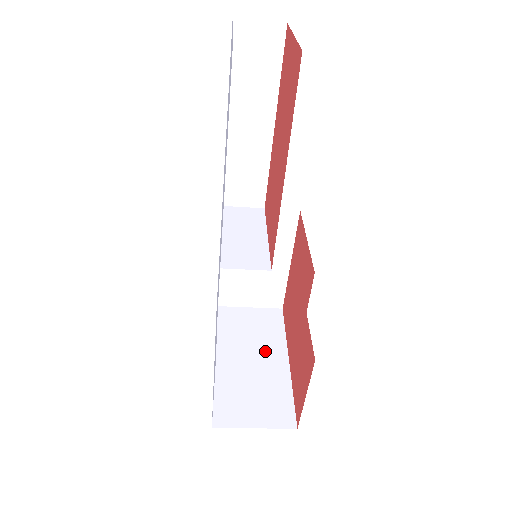
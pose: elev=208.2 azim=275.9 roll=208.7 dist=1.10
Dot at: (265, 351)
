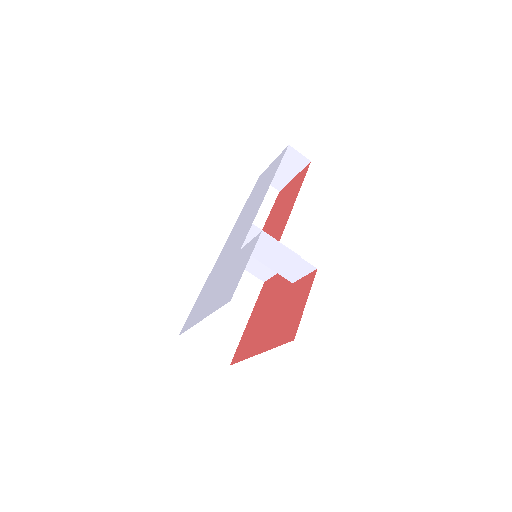
Dot at: occluded
